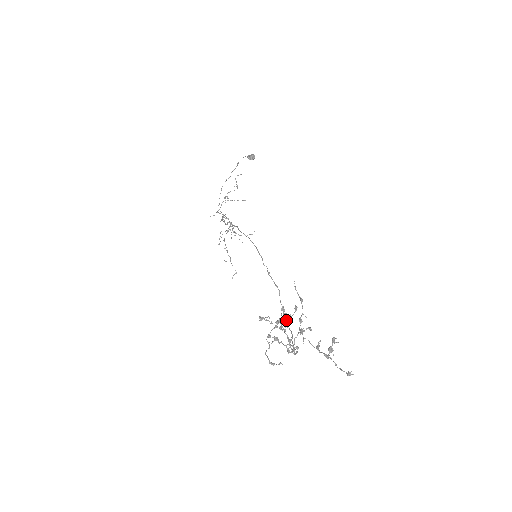
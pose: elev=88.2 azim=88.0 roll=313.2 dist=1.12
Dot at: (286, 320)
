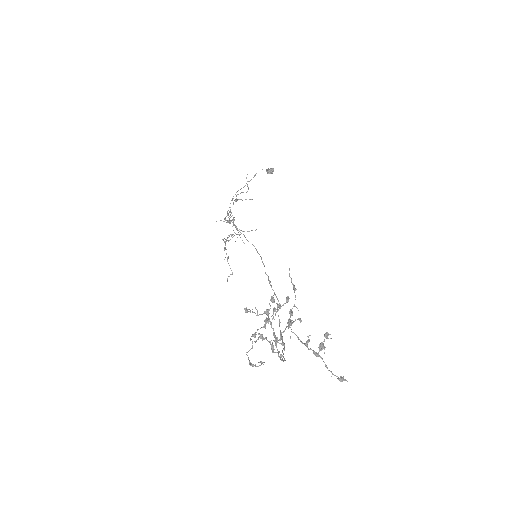
Dot at: occluded
